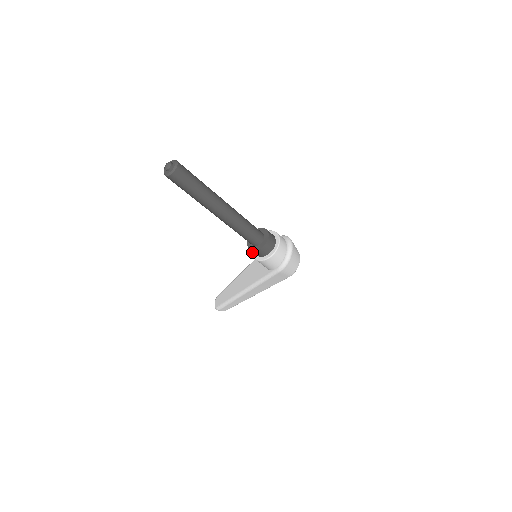
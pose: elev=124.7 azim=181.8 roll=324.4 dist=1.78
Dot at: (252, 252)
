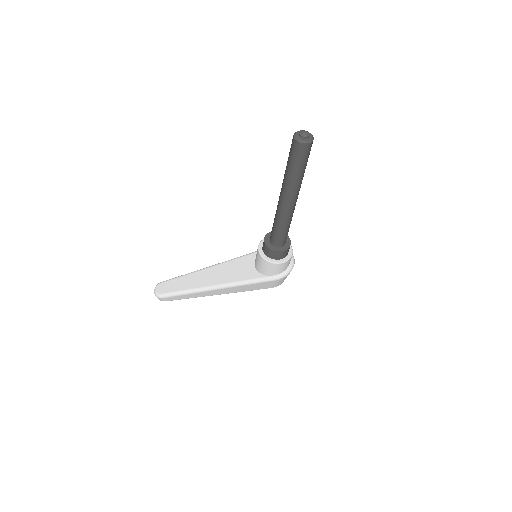
Dot at: (260, 251)
